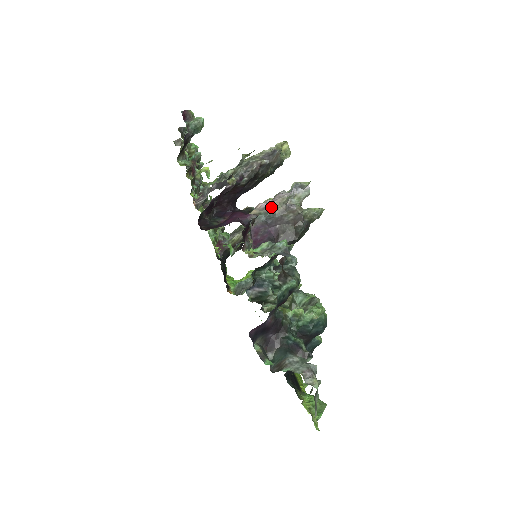
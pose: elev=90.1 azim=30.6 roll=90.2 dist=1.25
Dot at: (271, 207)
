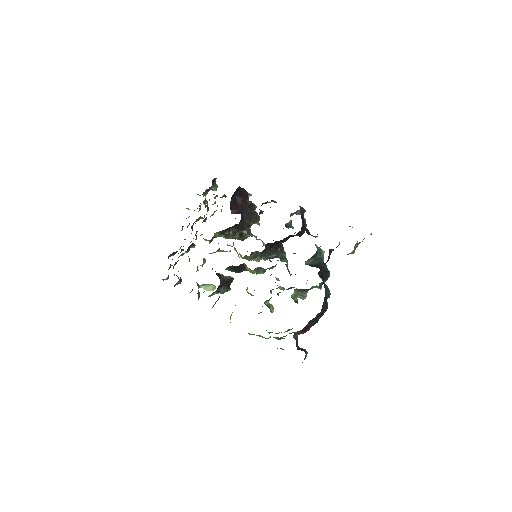
Dot at: (257, 239)
